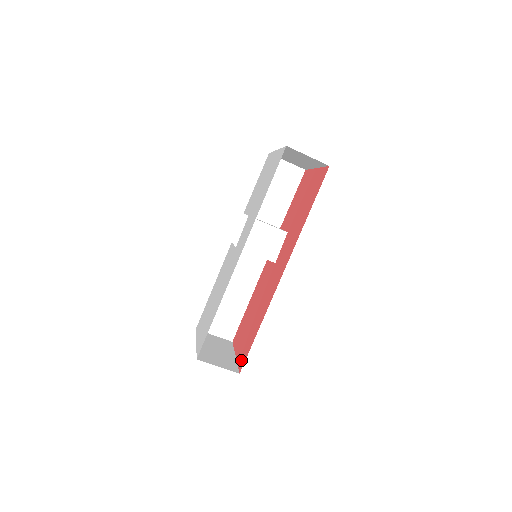
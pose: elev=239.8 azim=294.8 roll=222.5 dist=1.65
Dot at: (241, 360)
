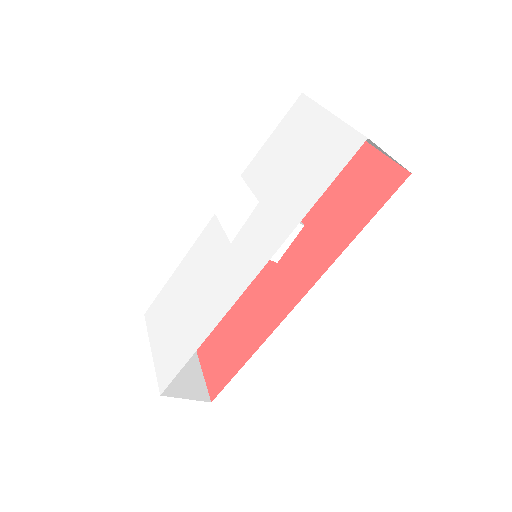
Dot at: (213, 381)
